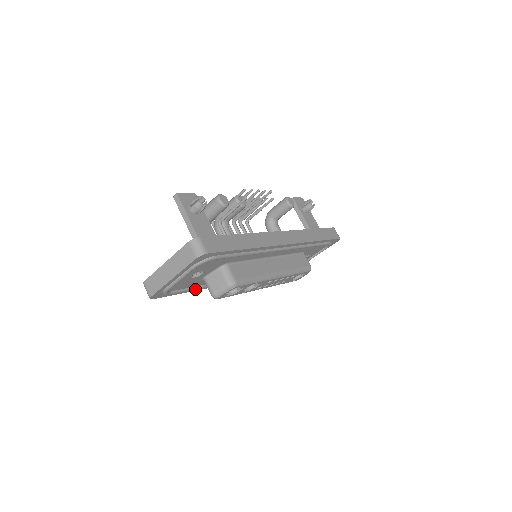
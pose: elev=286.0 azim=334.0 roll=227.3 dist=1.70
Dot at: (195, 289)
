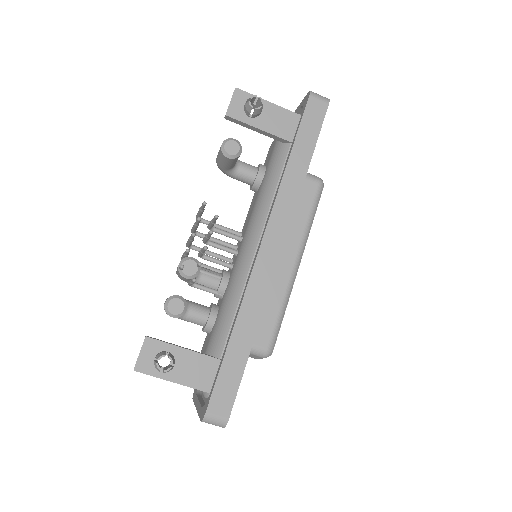
Dot at: occluded
